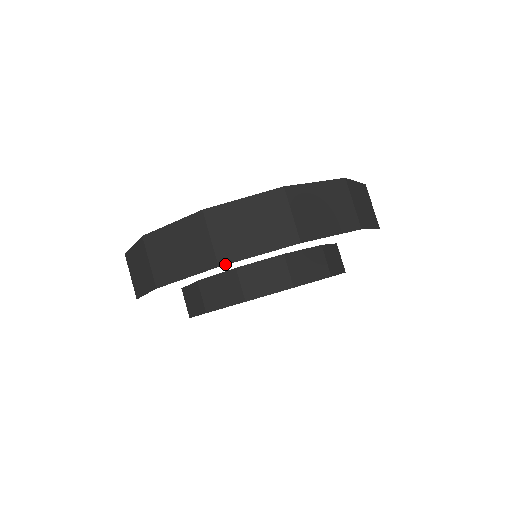
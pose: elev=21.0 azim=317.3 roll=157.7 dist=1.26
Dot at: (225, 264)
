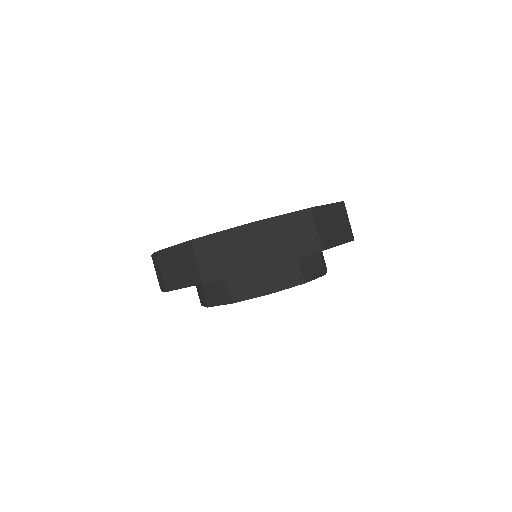
Dot at: occluded
